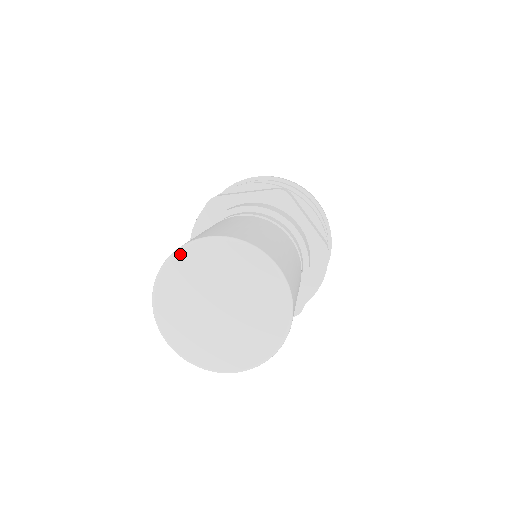
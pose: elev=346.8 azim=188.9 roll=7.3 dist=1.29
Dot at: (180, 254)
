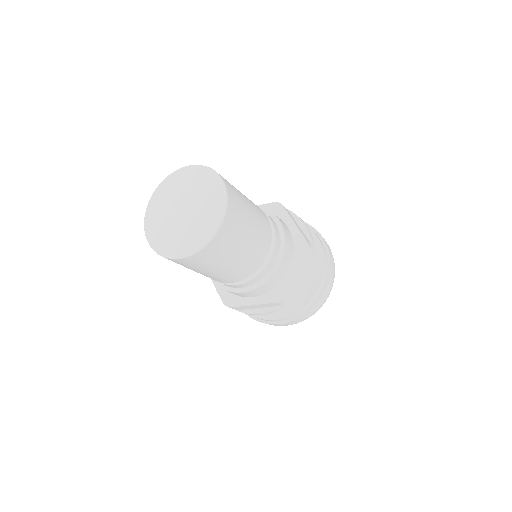
Dot at: (146, 218)
